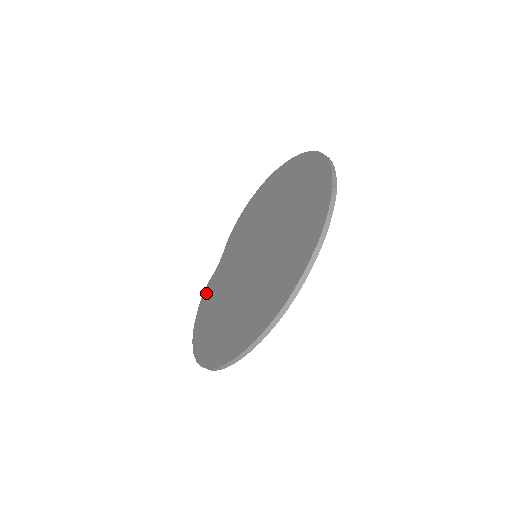
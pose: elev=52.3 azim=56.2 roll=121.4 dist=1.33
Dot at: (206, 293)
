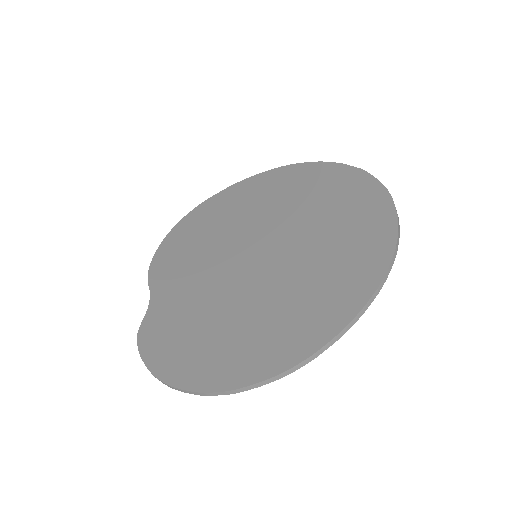
Dot at: (150, 335)
